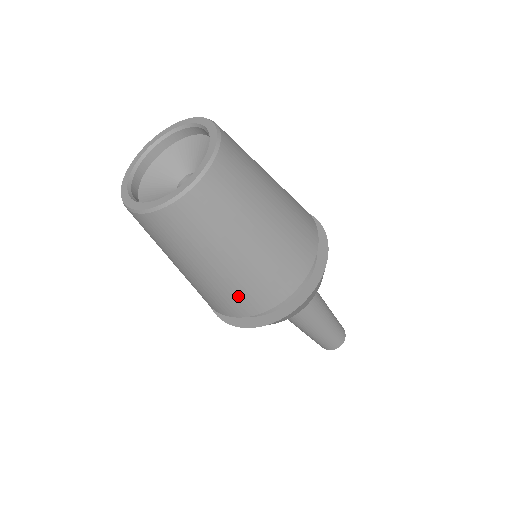
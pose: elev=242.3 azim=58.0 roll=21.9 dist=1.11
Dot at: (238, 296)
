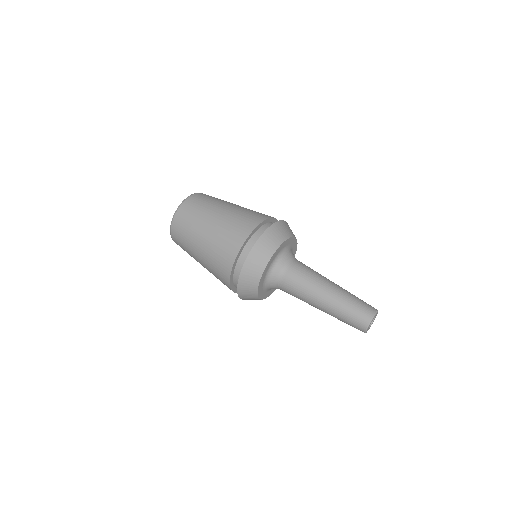
Dot at: (229, 235)
